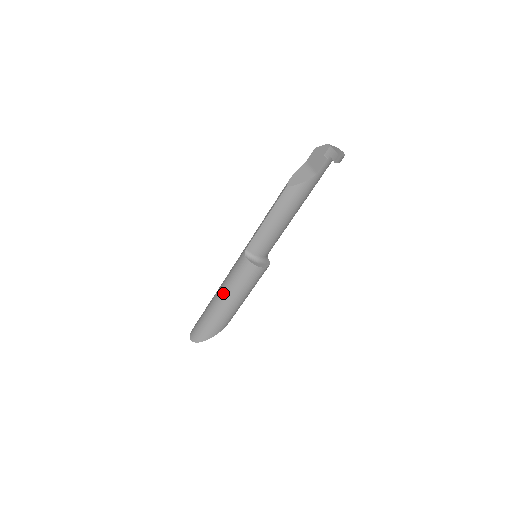
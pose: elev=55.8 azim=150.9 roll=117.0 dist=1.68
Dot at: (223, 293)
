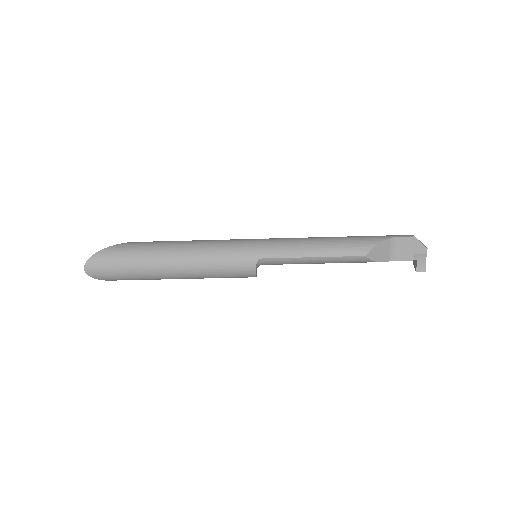
Dot at: (189, 271)
